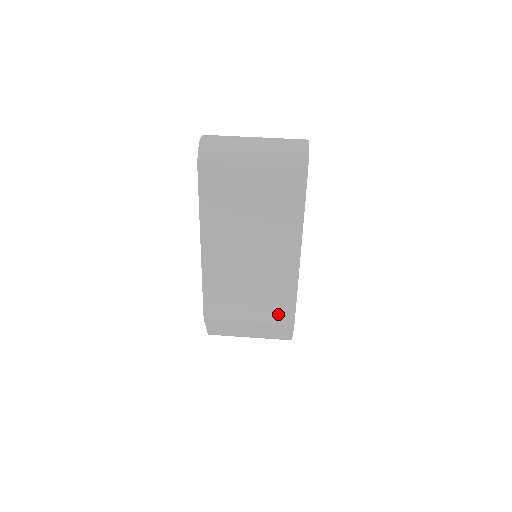
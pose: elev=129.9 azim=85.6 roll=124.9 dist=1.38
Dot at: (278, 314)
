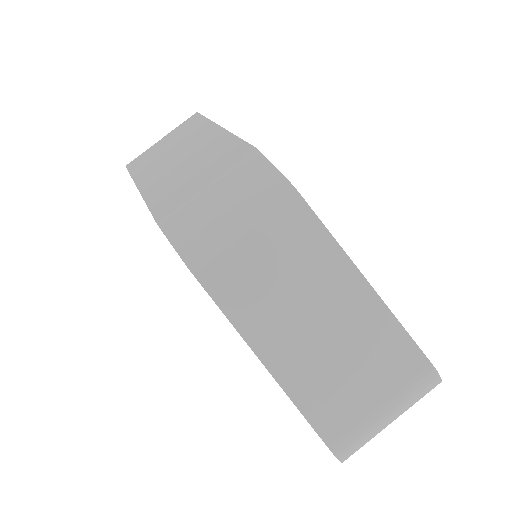
Dot at: occluded
